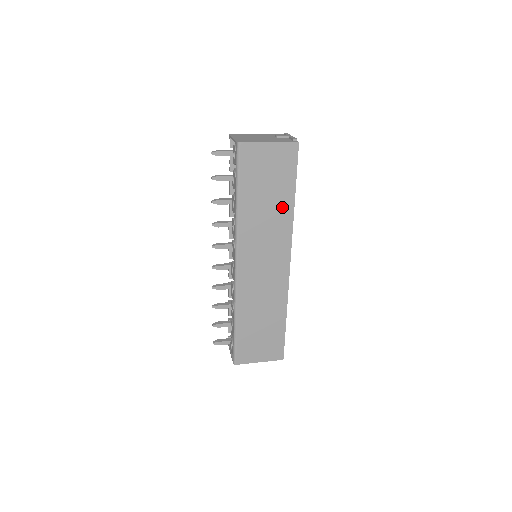
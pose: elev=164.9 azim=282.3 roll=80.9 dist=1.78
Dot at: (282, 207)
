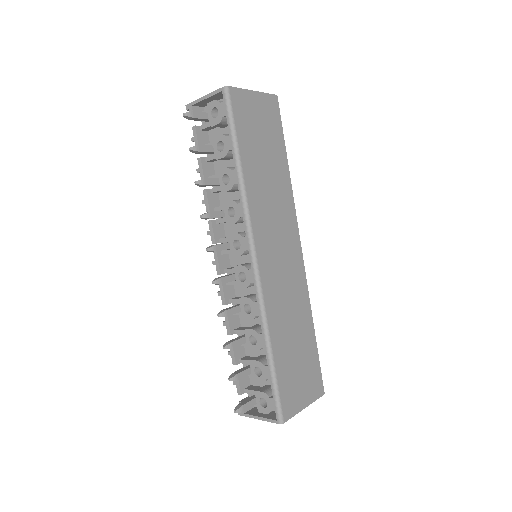
Dot at: (280, 173)
